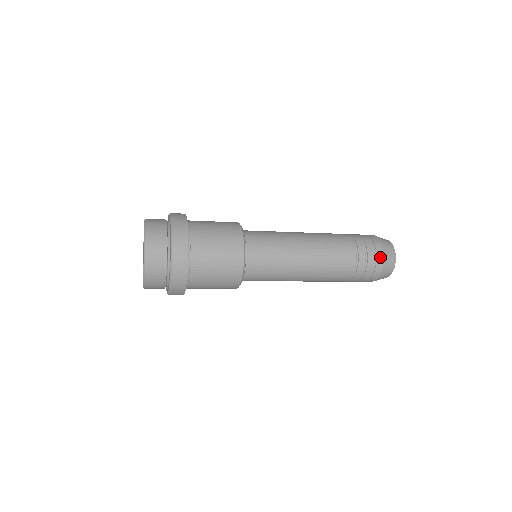
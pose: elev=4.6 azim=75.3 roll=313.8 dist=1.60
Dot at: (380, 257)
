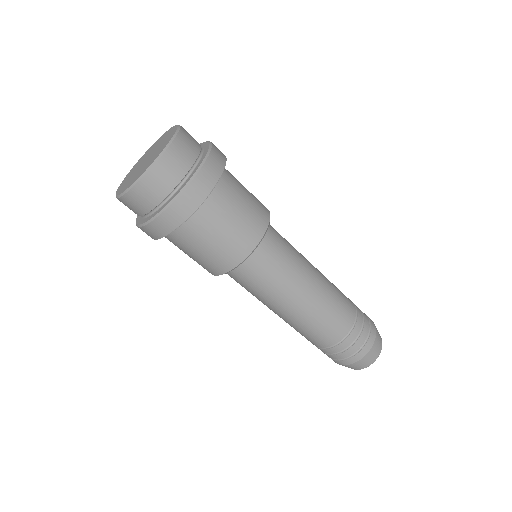
Dot at: occluded
